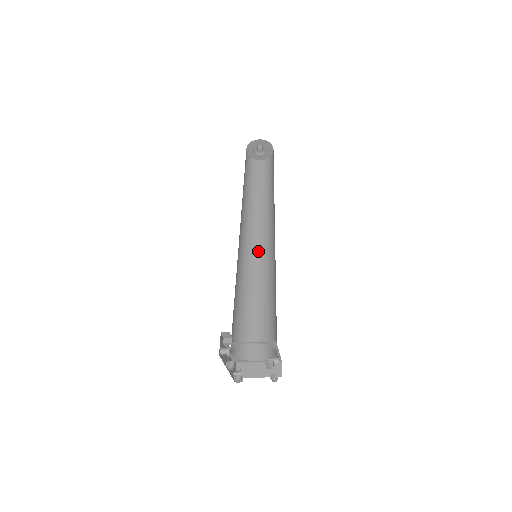
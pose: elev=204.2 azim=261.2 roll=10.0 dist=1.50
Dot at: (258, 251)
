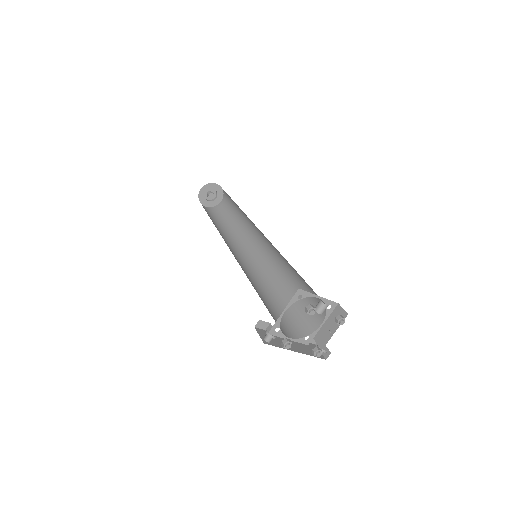
Dot at: (262, 253)
